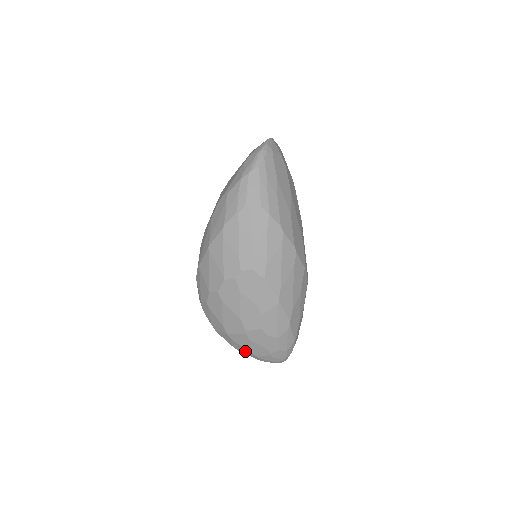
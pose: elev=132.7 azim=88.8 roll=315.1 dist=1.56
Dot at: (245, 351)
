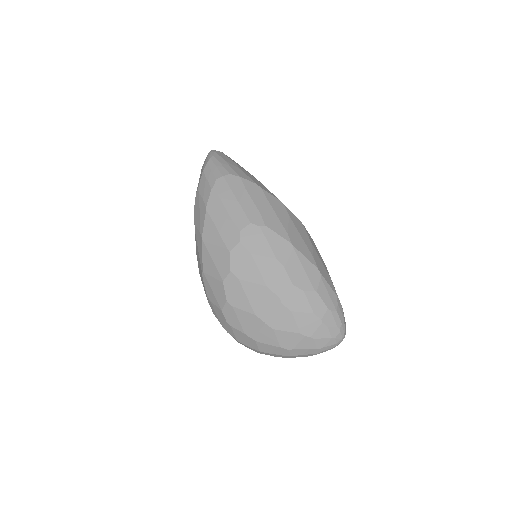
Dot at: (295, 340)
